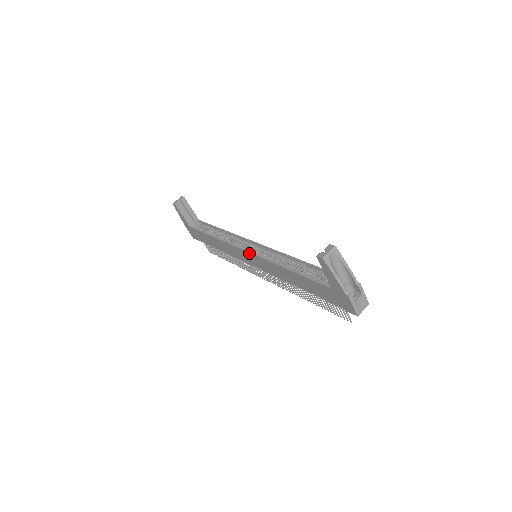
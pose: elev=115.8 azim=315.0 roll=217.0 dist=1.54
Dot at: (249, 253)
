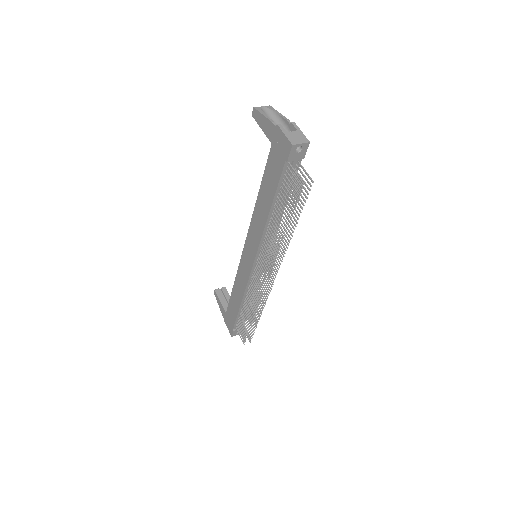
Dot at: (245, 244)
